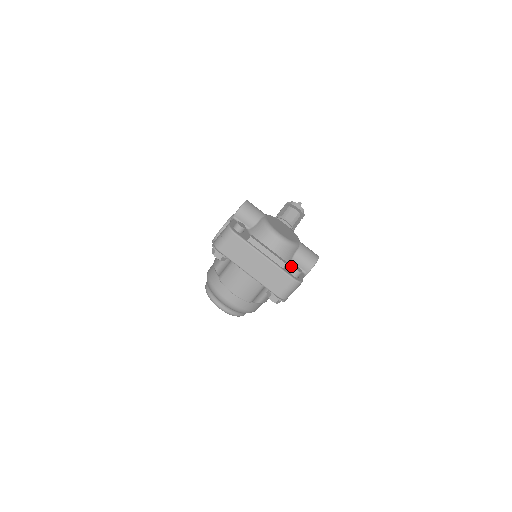
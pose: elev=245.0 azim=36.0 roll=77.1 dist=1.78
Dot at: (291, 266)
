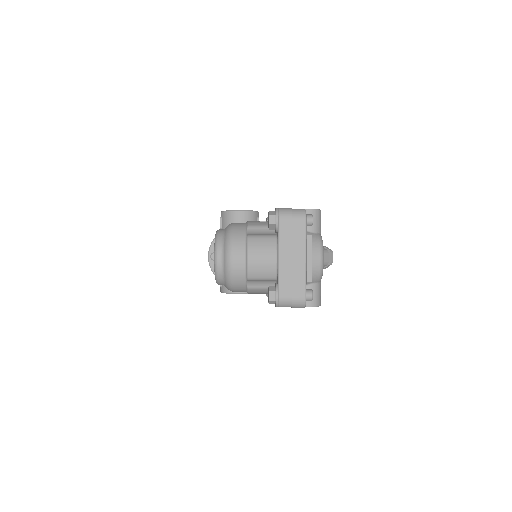
Dot at: occluded
